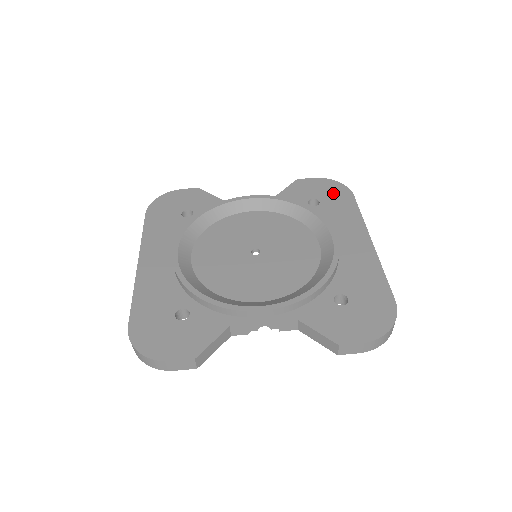
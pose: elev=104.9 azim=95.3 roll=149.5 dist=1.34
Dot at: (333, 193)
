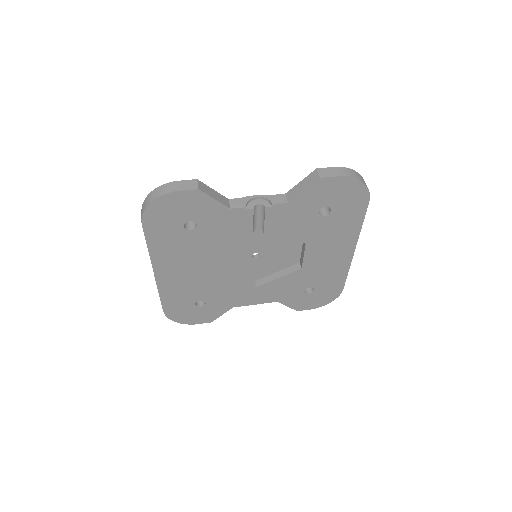
Dot at: occluded
